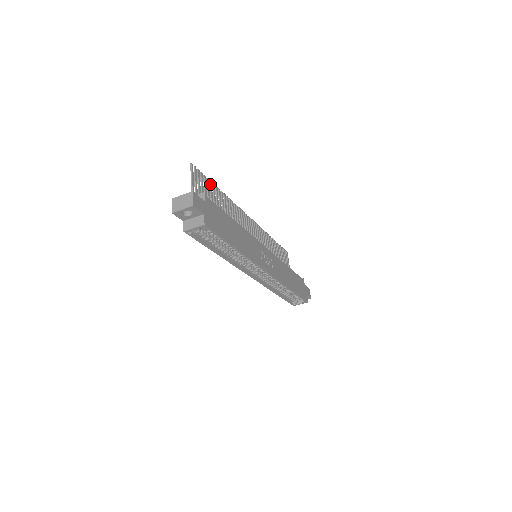
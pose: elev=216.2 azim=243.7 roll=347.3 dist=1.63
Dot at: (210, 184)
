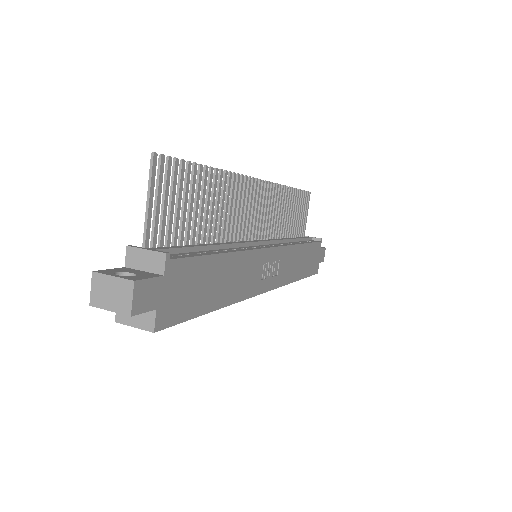
Dot at: (193, 172)
